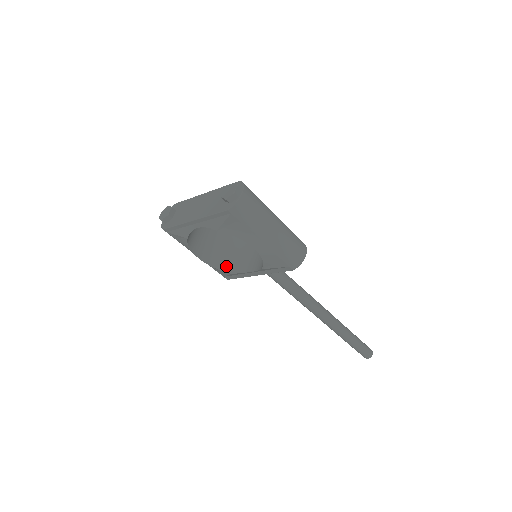
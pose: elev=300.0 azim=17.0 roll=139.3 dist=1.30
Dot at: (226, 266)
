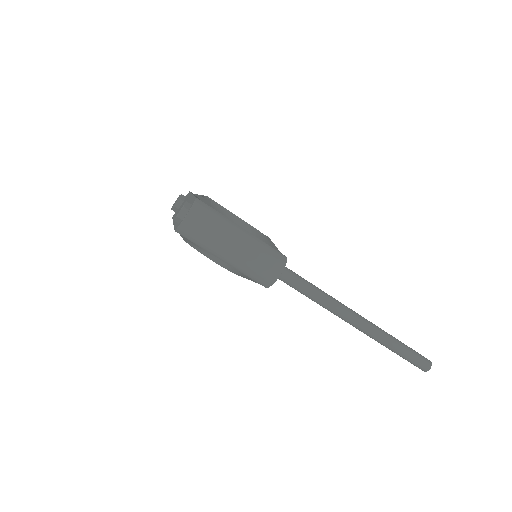
Dot at: occluded
